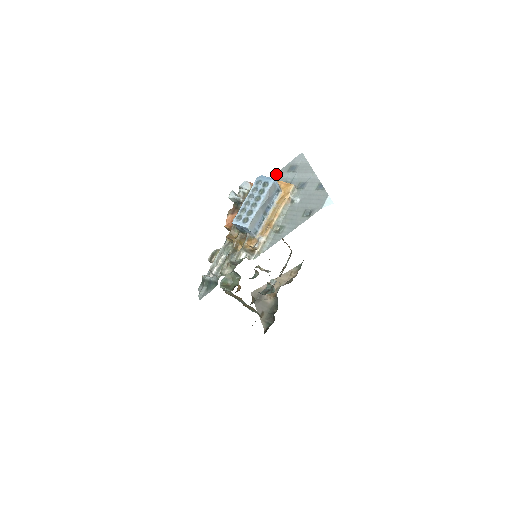
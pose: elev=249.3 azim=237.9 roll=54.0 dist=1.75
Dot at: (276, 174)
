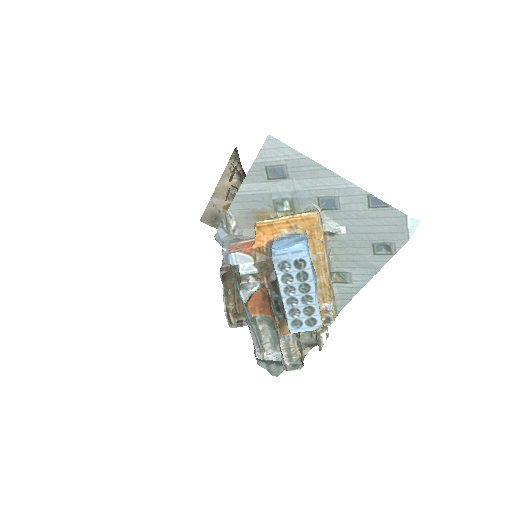
Dot at: (243, 187)
